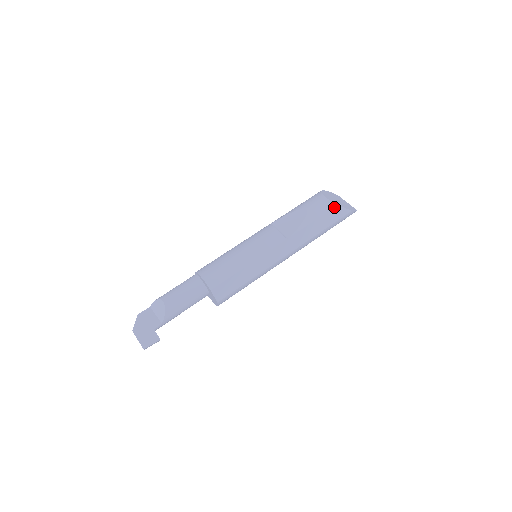
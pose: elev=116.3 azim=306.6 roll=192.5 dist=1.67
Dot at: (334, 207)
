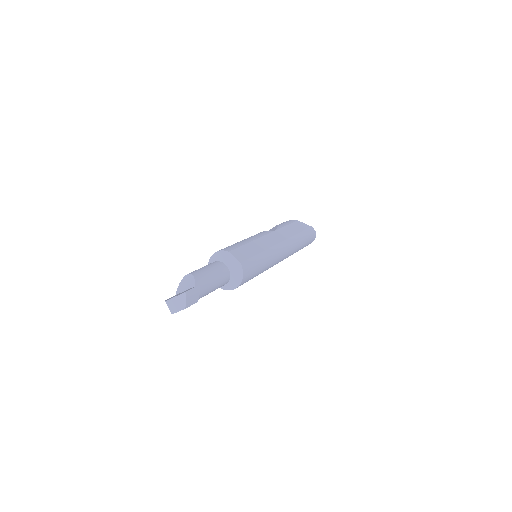
Dot at: (296, 221)
